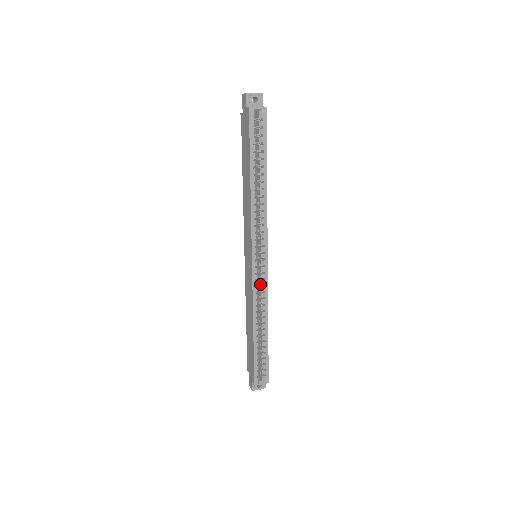
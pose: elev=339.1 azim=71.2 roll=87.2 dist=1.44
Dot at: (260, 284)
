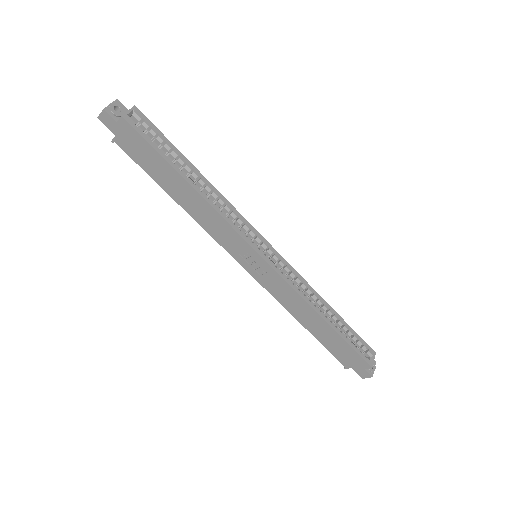
Dot at: (286, 275)
